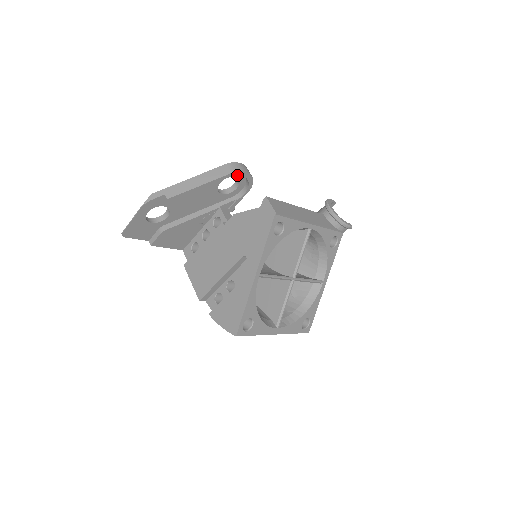
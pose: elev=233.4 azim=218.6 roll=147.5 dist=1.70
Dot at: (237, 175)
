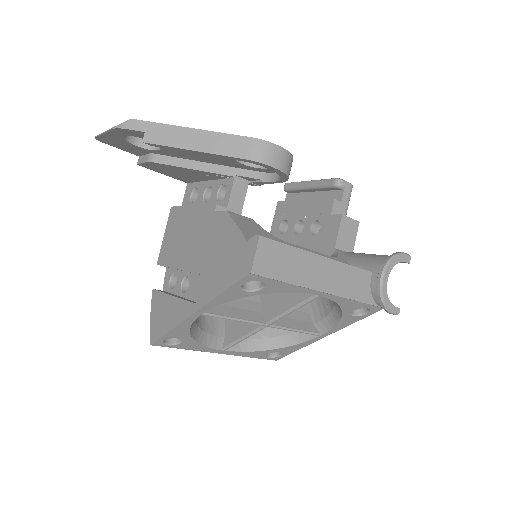
Dot at: (258, 164)
